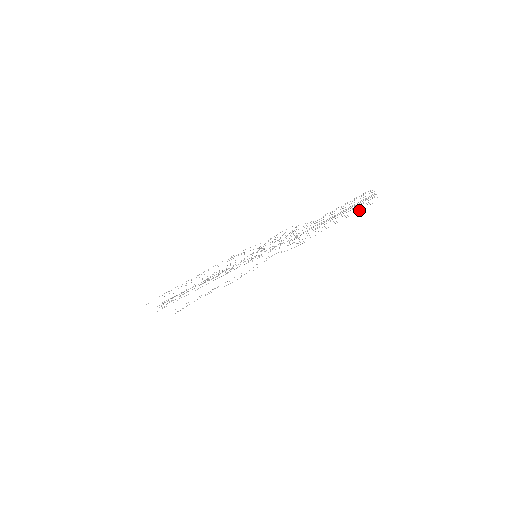
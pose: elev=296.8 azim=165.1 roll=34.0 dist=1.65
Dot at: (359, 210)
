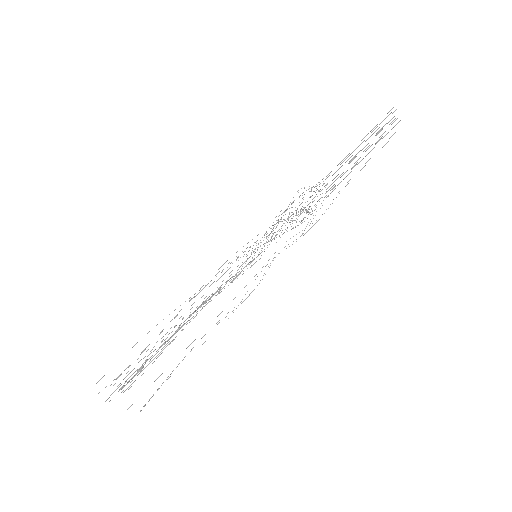
Dot at: (382, 147)
